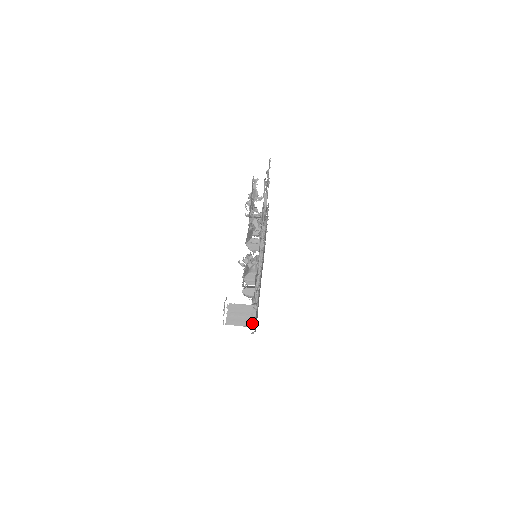
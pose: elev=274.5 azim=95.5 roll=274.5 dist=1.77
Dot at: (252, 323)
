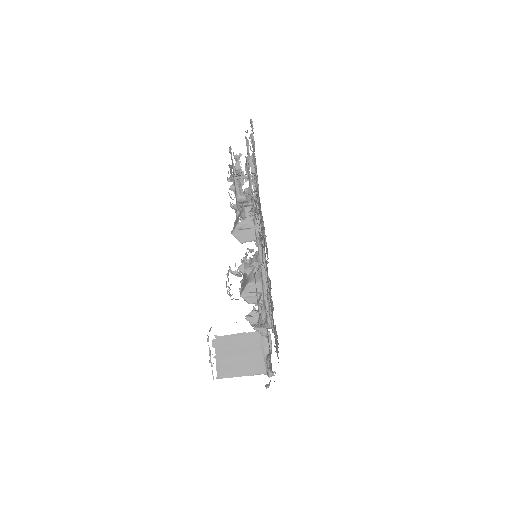
Dot at: (266, 366)
